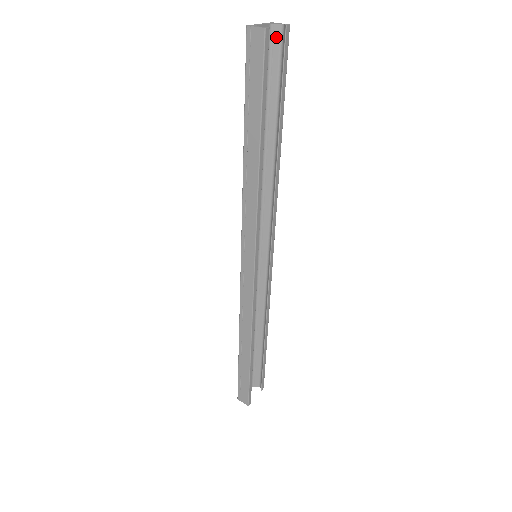
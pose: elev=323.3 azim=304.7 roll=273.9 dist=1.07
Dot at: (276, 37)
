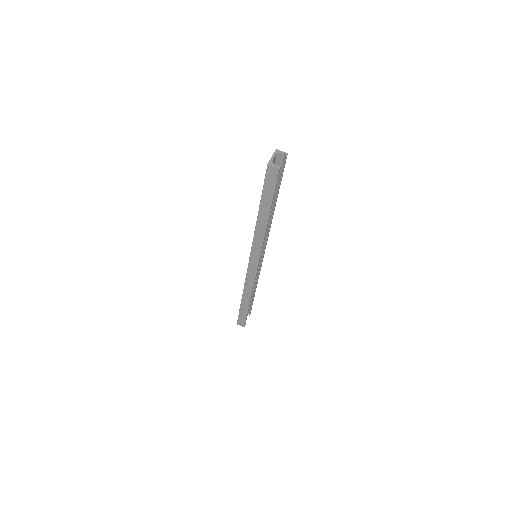
Dot at: (279, 158)
